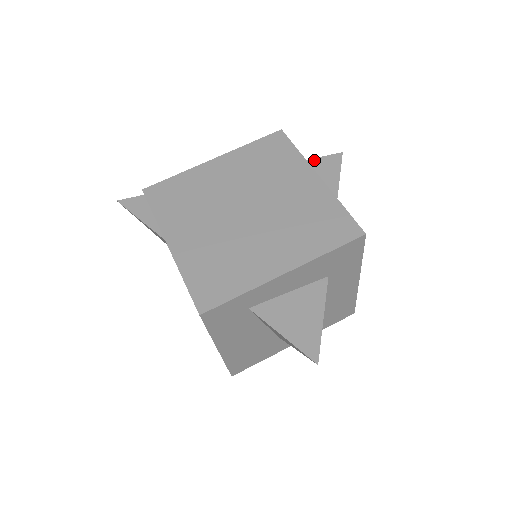
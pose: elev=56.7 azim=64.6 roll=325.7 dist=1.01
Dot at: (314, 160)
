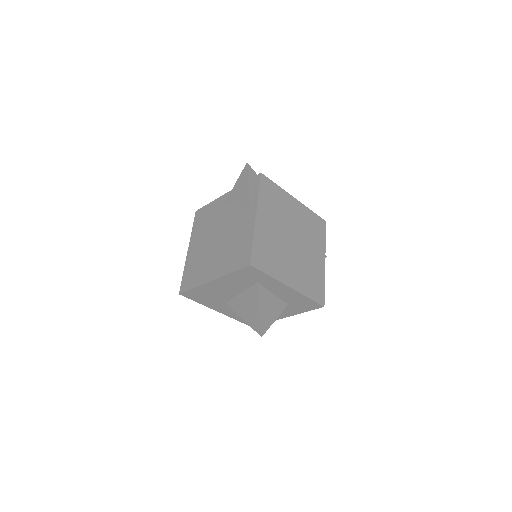
Dot at: occluded
